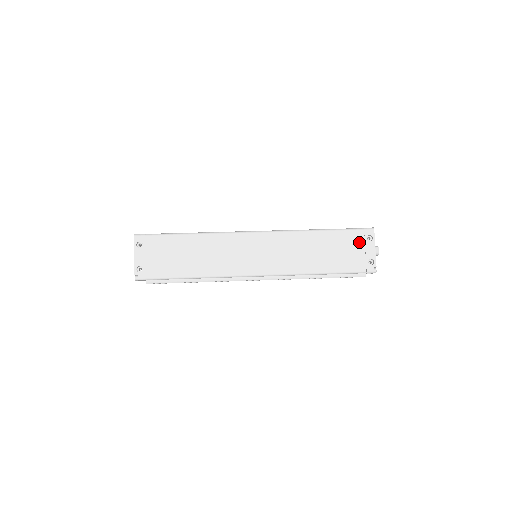
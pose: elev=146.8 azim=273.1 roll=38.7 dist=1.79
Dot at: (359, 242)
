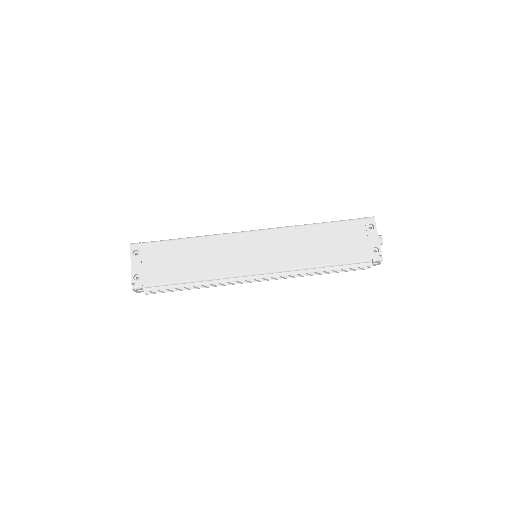
Dot at: (360, 231)
